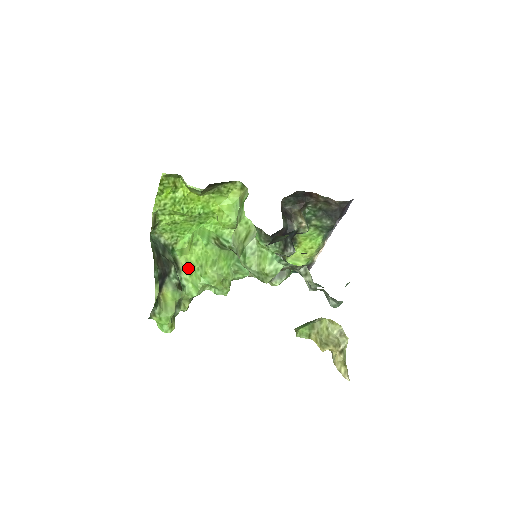
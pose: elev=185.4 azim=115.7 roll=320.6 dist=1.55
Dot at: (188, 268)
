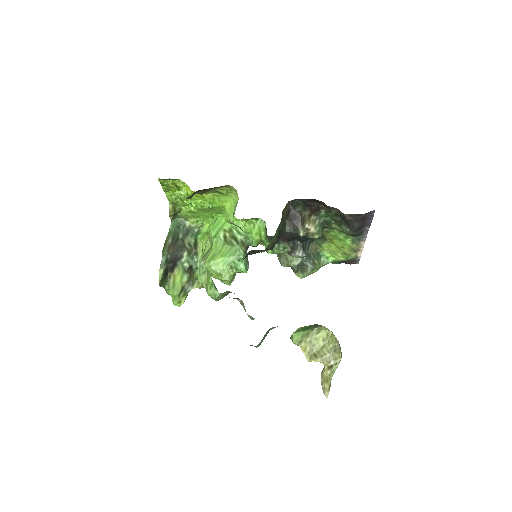
Dot at: occluded
